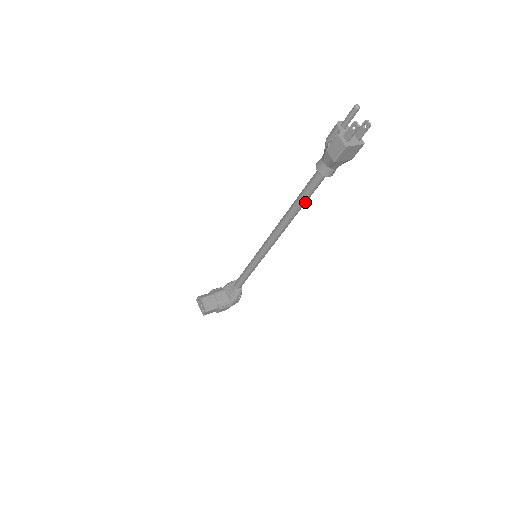
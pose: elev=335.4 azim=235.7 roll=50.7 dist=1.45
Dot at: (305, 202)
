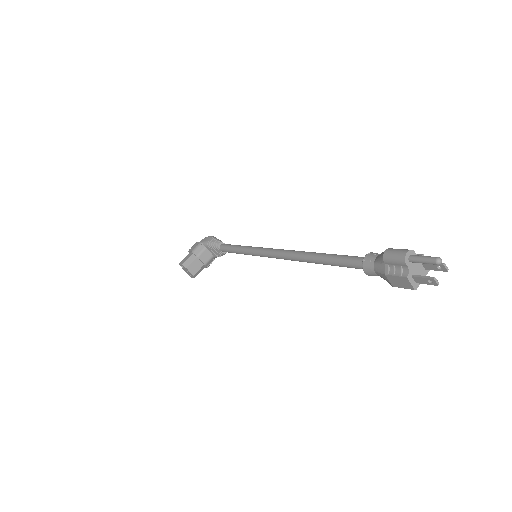
Dot at: occluded
